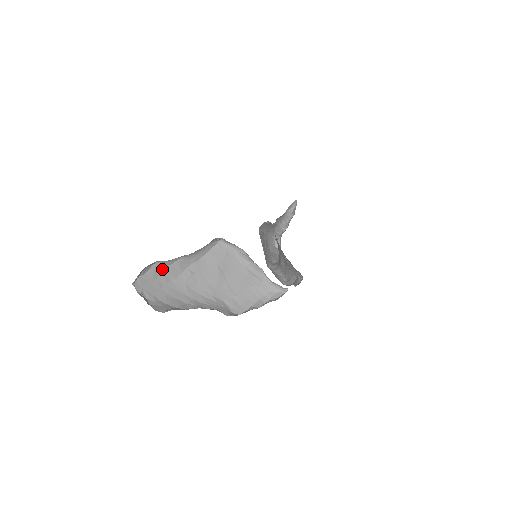
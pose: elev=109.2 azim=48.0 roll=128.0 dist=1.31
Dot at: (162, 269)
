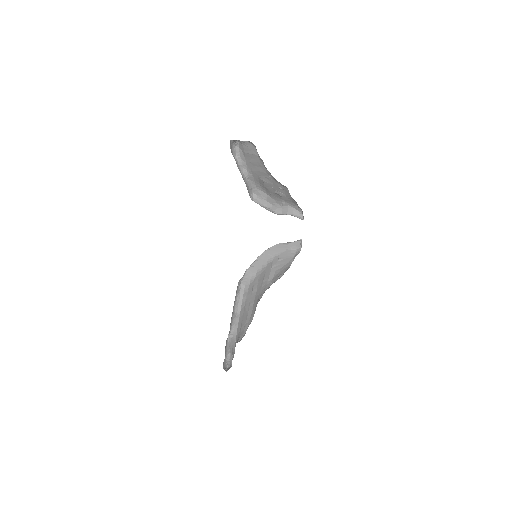
Dot at: occluded
